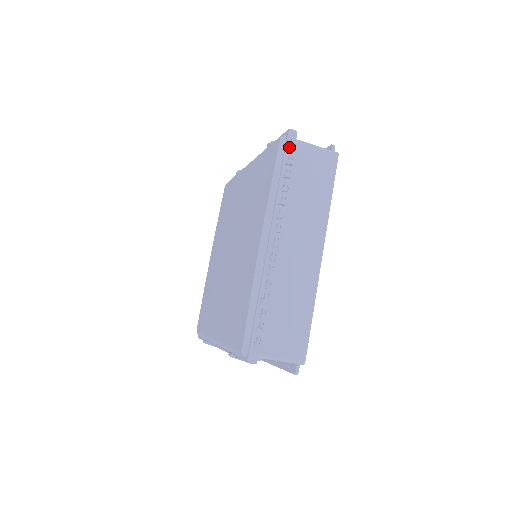
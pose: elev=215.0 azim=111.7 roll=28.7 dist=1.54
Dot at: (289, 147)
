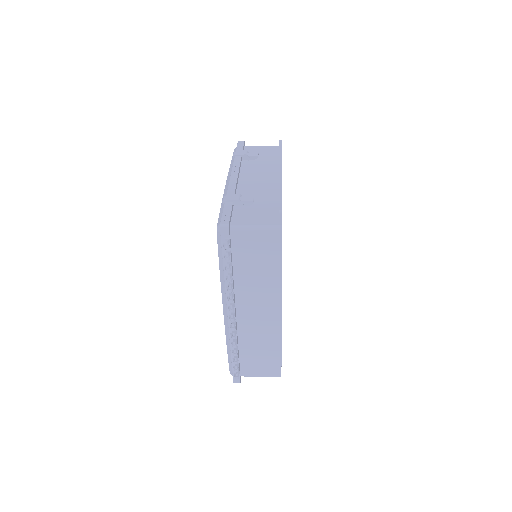
Dot at: (223, 244)
